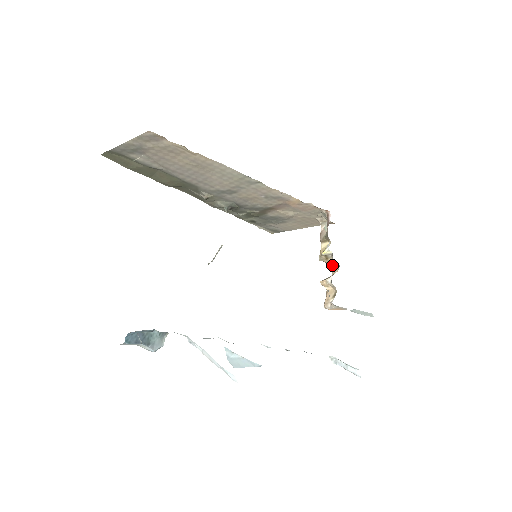
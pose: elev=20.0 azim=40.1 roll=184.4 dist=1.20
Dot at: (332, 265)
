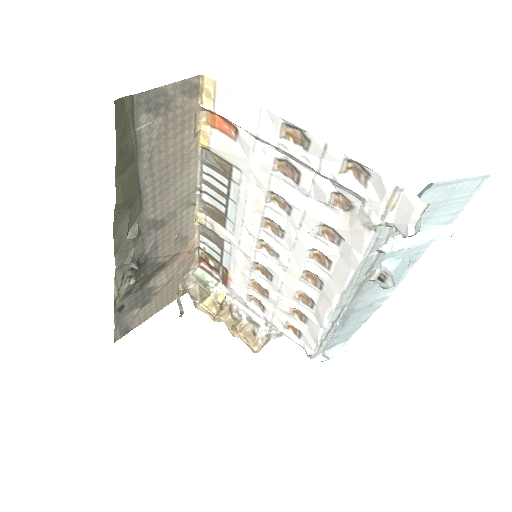
Dot at: (224, 317)
